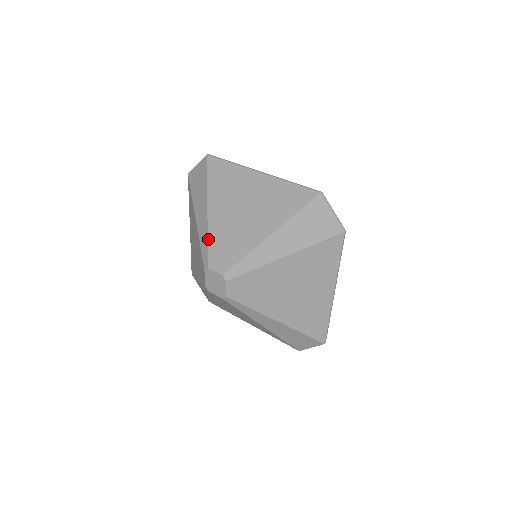
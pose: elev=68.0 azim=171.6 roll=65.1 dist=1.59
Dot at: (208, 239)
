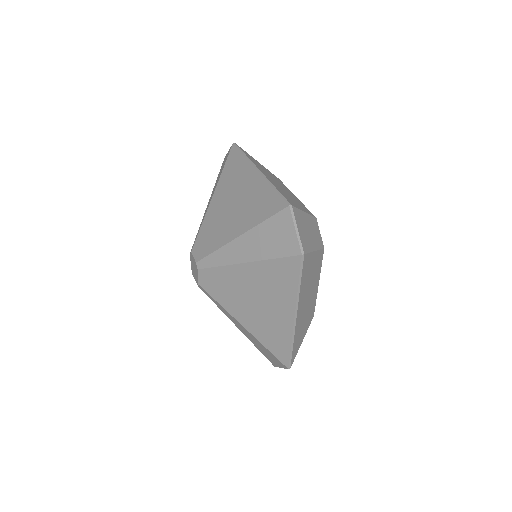
Dot at: (202, 225)
